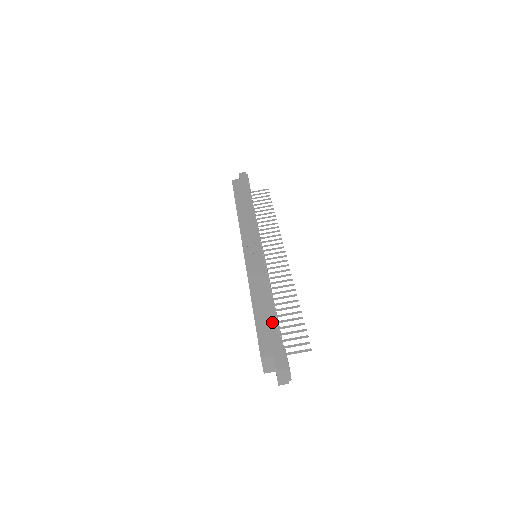
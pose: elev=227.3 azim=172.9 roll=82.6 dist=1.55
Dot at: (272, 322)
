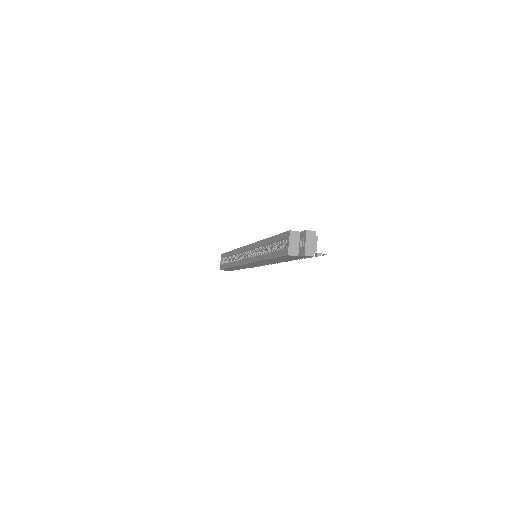
Dot at: occluded
